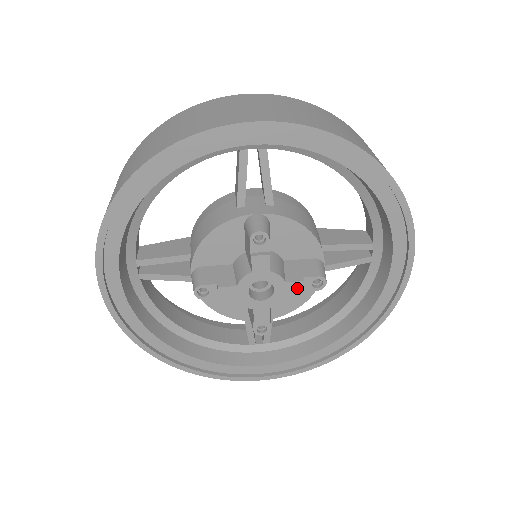
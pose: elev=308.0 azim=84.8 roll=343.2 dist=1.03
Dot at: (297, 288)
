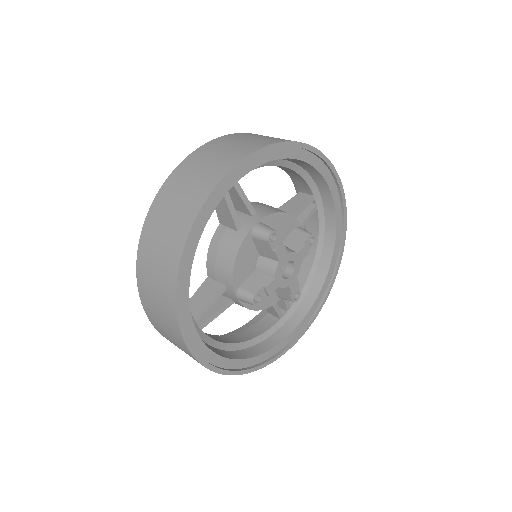
Dot at: (304, 252)
